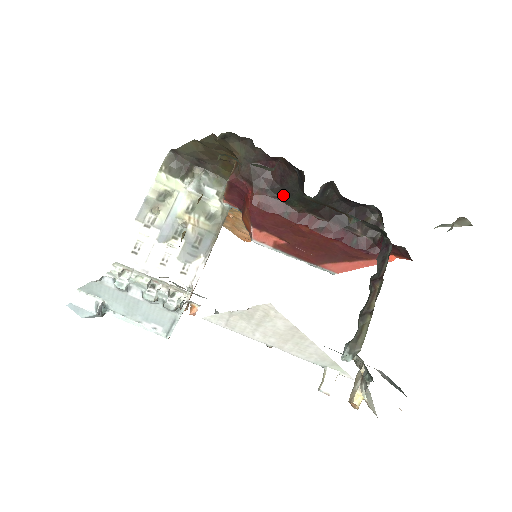
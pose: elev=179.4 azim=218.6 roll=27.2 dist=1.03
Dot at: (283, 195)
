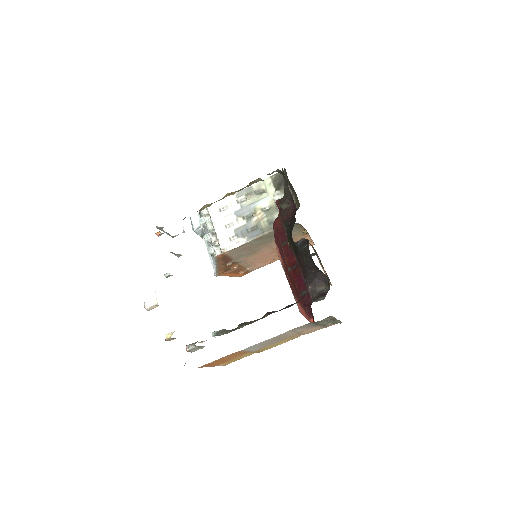
Dot at: (288, 230)
